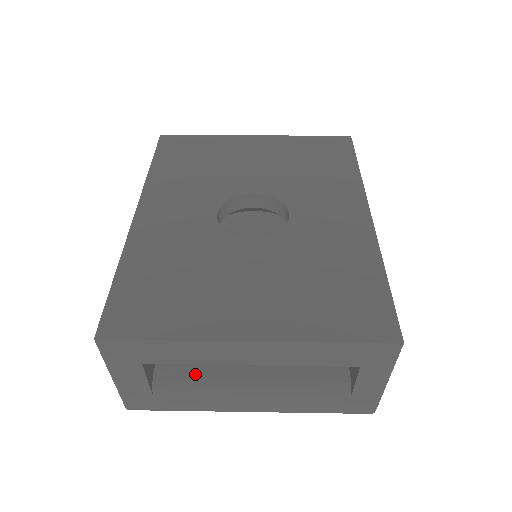
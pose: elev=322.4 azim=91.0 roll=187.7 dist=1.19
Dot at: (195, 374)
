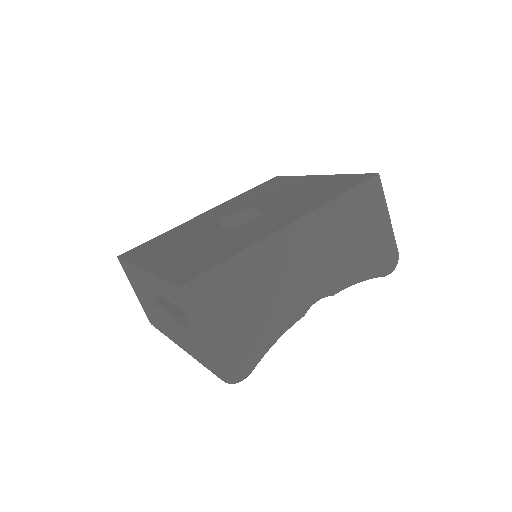
Dot at: (162, 305)
